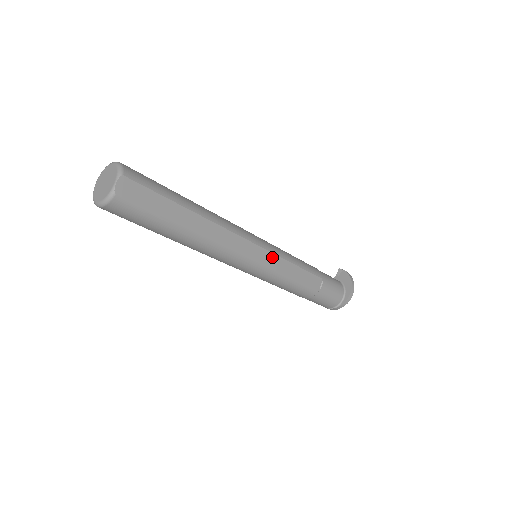
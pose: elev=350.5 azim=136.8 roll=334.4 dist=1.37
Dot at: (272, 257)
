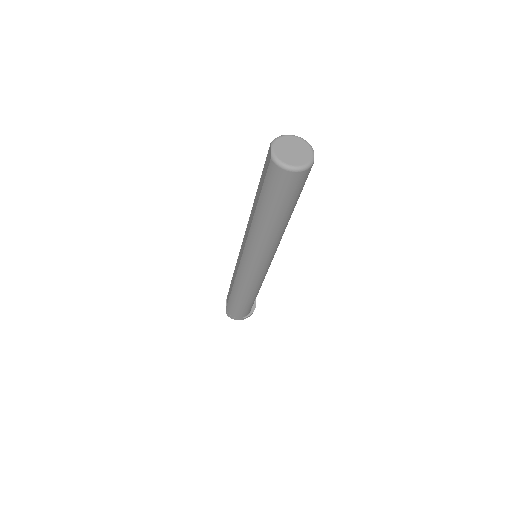
Dot at: occluded
